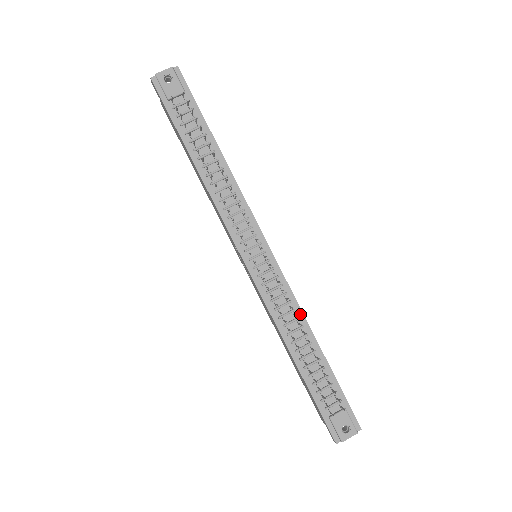
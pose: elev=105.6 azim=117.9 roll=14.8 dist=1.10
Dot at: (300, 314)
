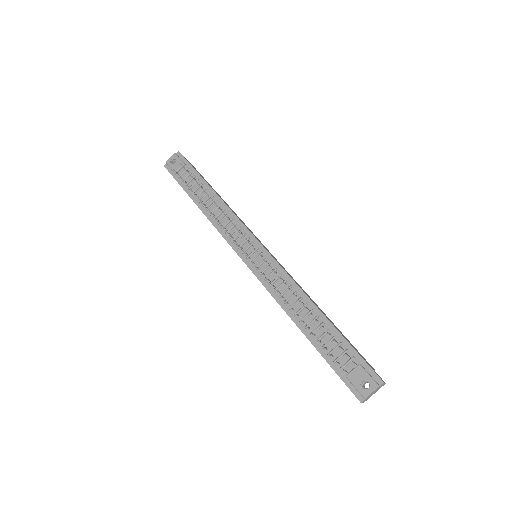
Dot at: (297, 289)
